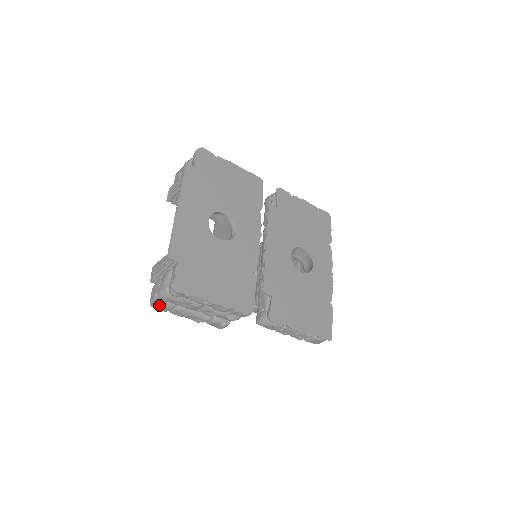
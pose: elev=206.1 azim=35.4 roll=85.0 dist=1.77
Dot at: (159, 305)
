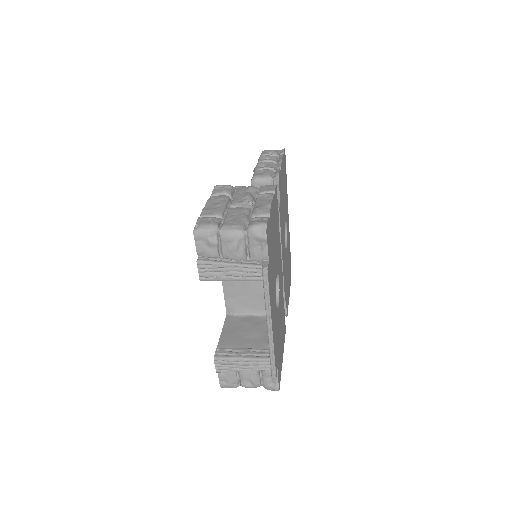
Dot at: occluded
